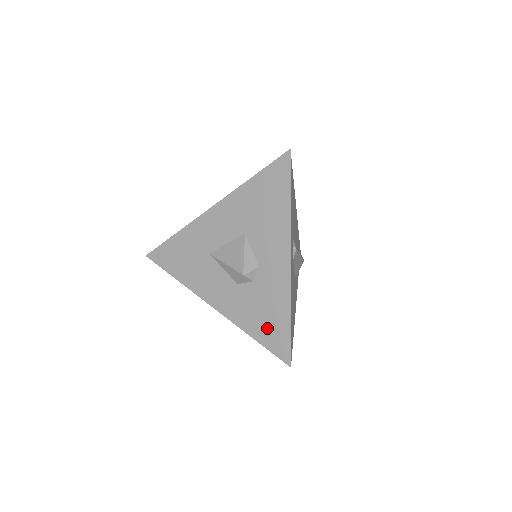
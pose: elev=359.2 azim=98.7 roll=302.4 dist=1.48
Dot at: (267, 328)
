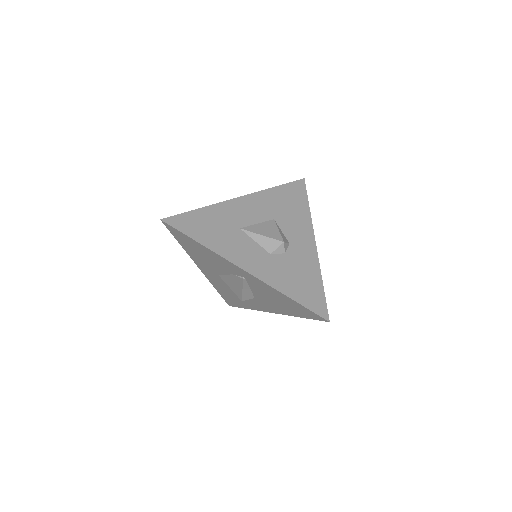
Dot at: (303, 290)
